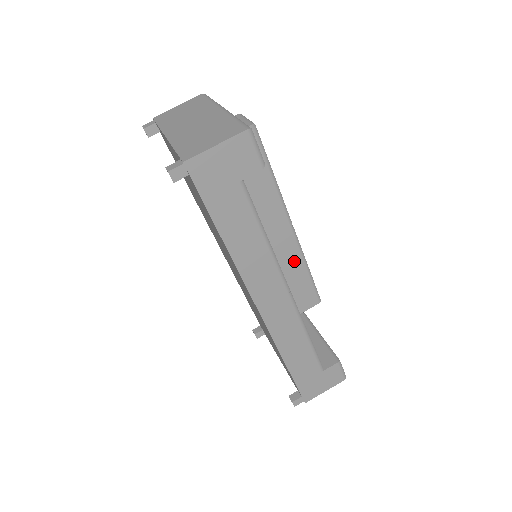
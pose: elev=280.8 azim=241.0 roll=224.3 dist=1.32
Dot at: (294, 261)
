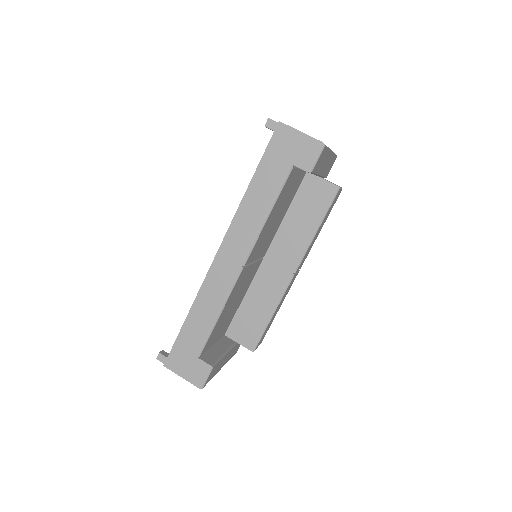
Dot at: (271, 298)
